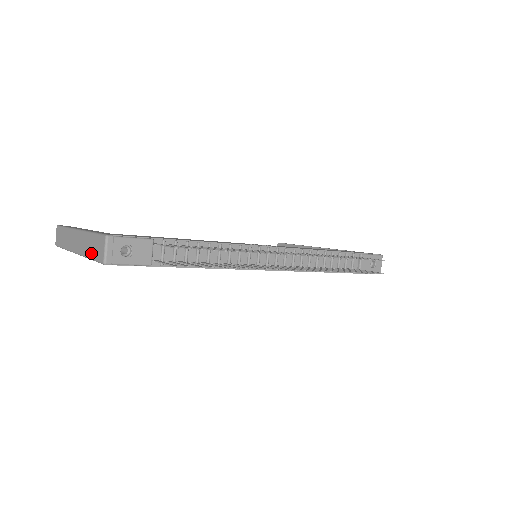
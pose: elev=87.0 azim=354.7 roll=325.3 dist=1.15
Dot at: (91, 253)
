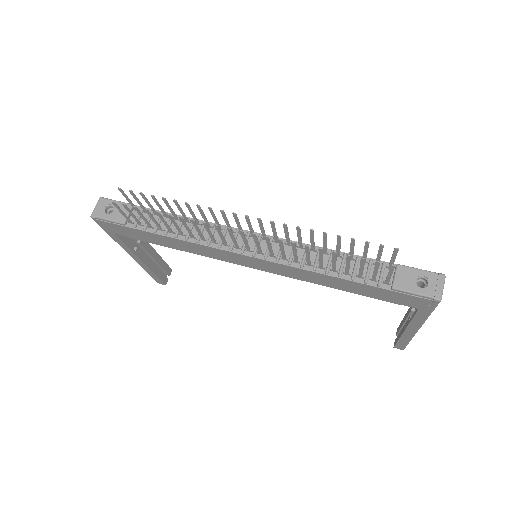
Dot at: occluded
